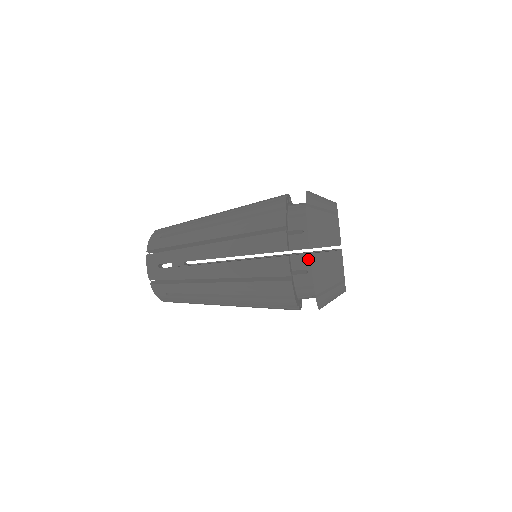
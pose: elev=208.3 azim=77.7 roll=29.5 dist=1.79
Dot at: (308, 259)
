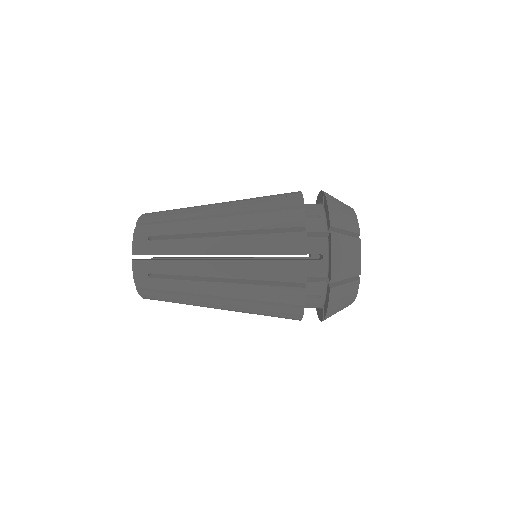
Dot at: (321, 209)
